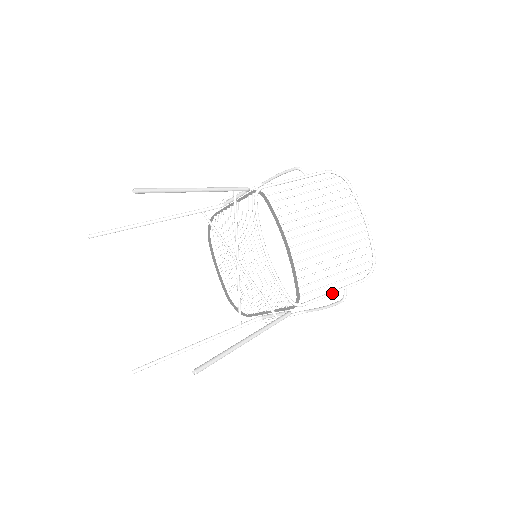
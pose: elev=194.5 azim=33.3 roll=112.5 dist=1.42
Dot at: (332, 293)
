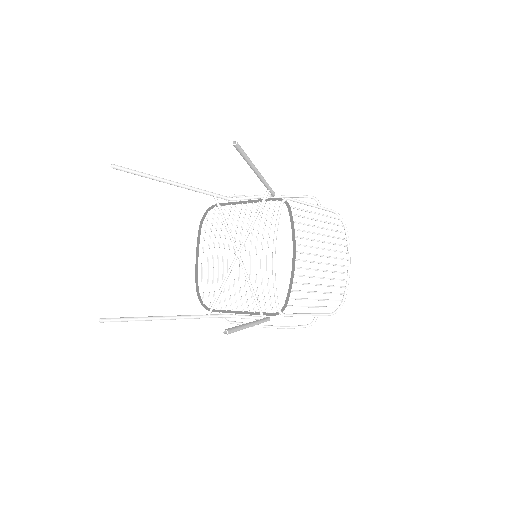
Dot at: (308, 315)
